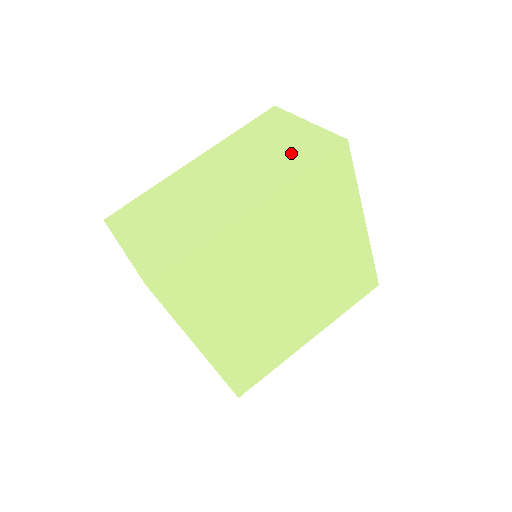
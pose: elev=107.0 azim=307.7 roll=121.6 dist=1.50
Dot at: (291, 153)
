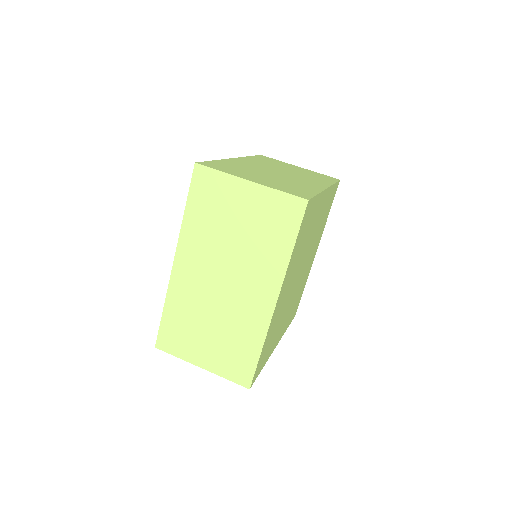
Dot at: (265, 231)
